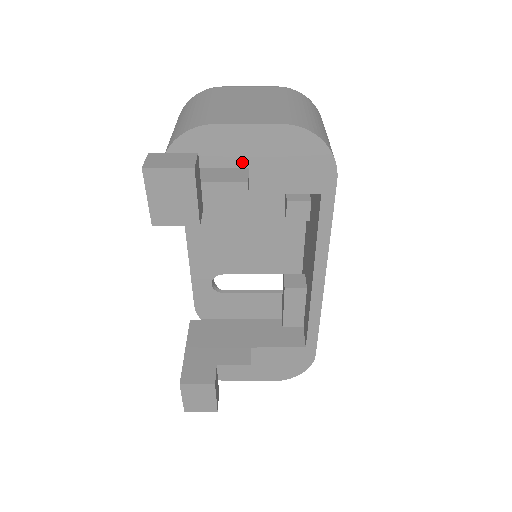
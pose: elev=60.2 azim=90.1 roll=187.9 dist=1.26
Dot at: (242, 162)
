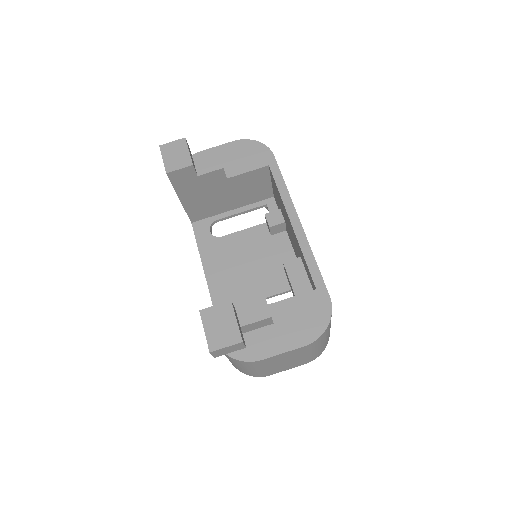
Dot at: occluded
